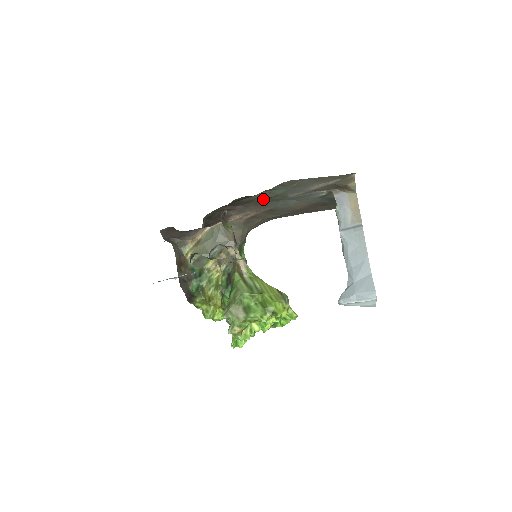
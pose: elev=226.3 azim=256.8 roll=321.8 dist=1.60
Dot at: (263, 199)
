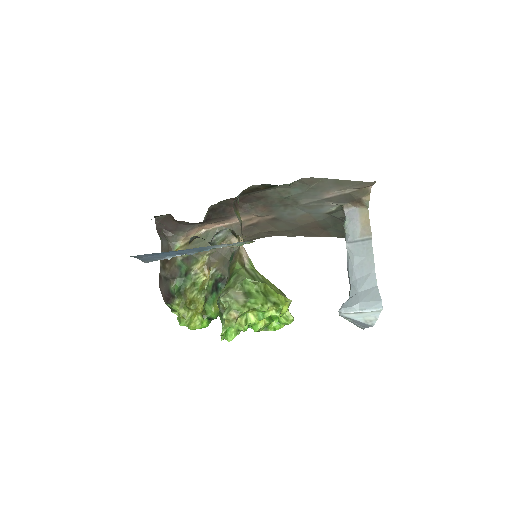
Dot at: (275, 199)
